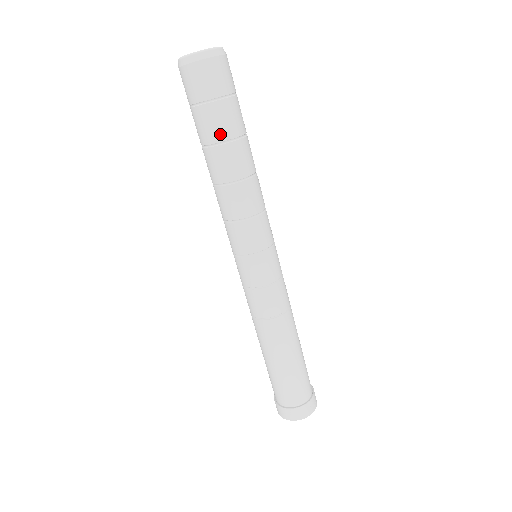
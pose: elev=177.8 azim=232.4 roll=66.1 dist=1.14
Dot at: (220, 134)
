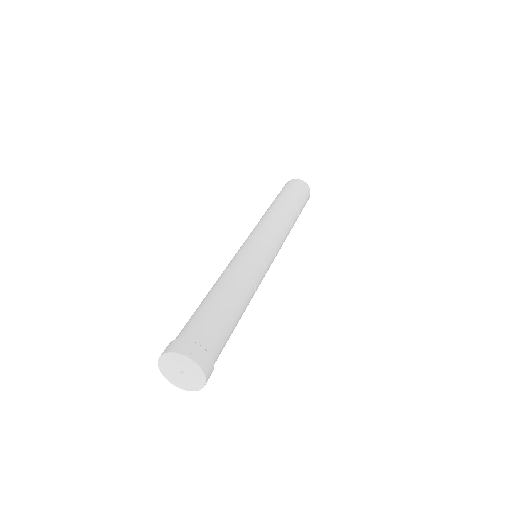
Dot at: (278, 198)
